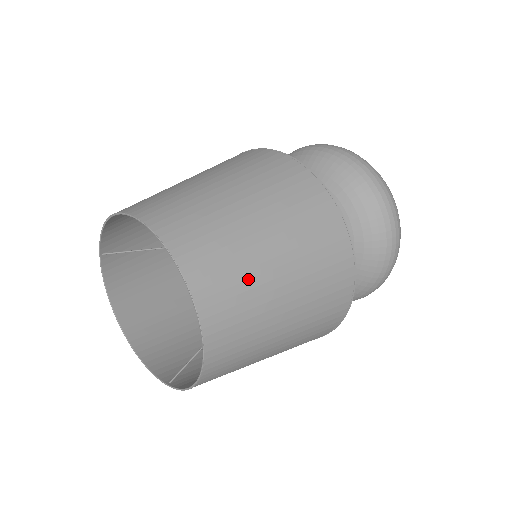
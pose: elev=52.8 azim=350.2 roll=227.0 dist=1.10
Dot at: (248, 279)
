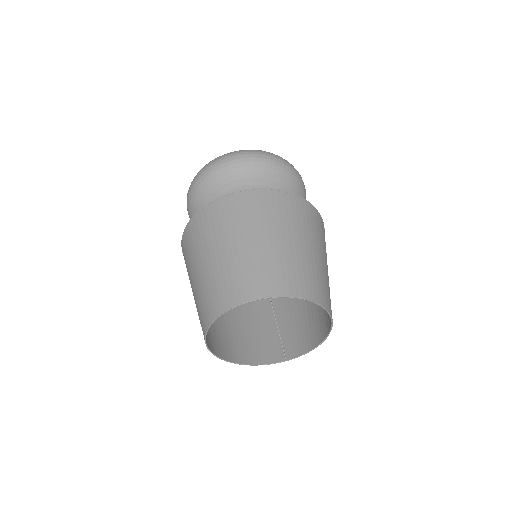
Dot at: (325, 278)
